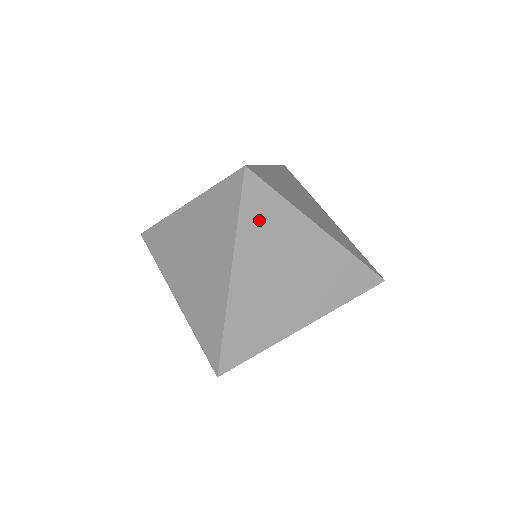
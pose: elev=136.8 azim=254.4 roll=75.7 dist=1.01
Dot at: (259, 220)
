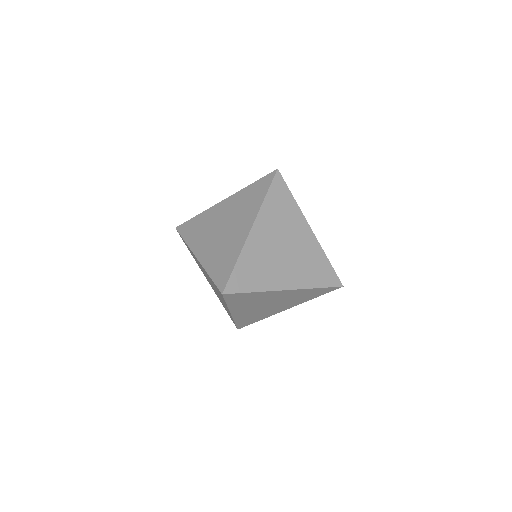
Dot at: (277, 203)
